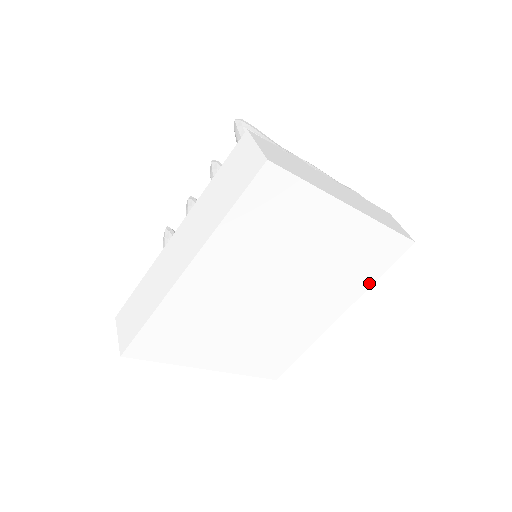
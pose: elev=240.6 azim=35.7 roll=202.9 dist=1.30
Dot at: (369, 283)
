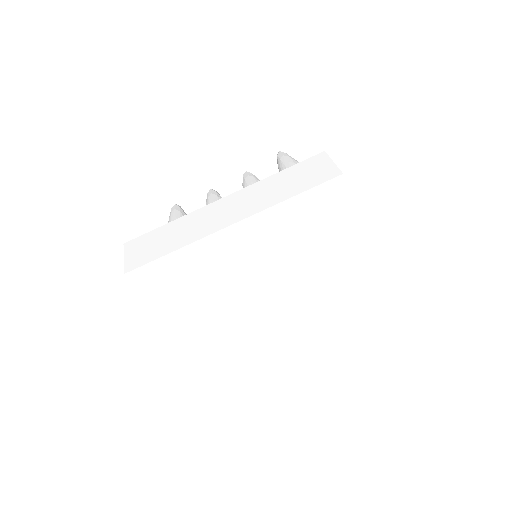
Dot at: (329, 319)
